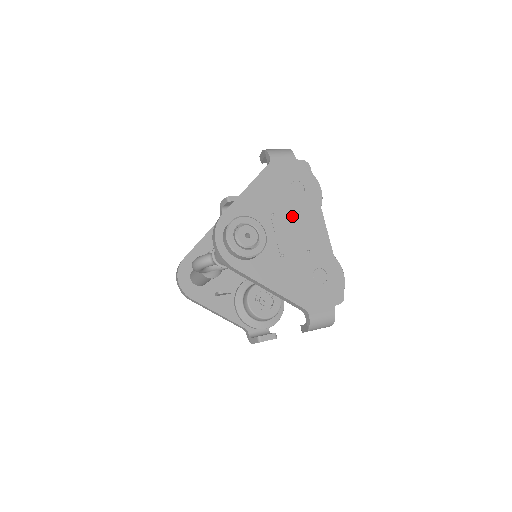
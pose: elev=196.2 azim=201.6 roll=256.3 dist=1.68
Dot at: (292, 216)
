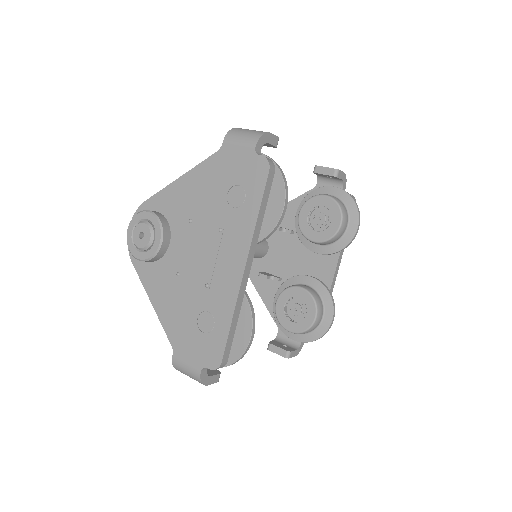
Dot at: (210, 232)
